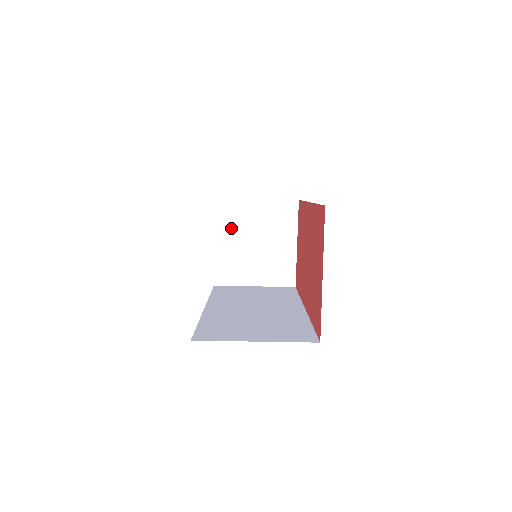
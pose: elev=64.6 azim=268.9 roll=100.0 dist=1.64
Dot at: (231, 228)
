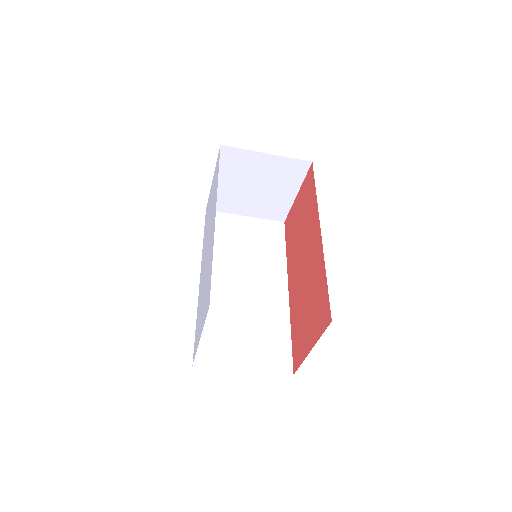
Dot at: (233, 172)
